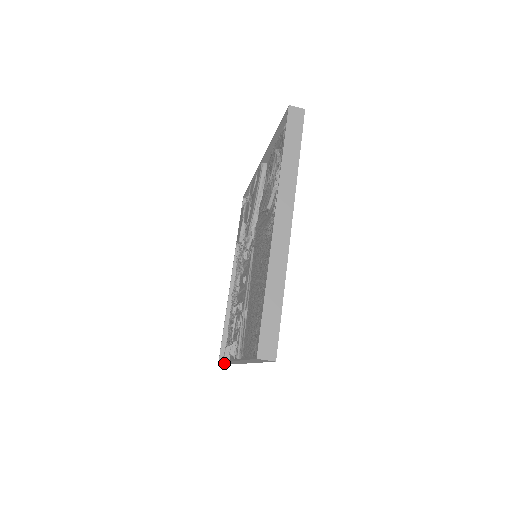
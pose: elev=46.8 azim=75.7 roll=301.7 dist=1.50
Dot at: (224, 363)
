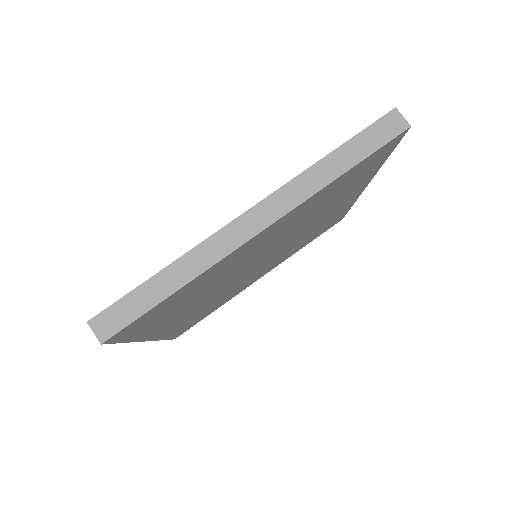
Dot at: (100, 326)
